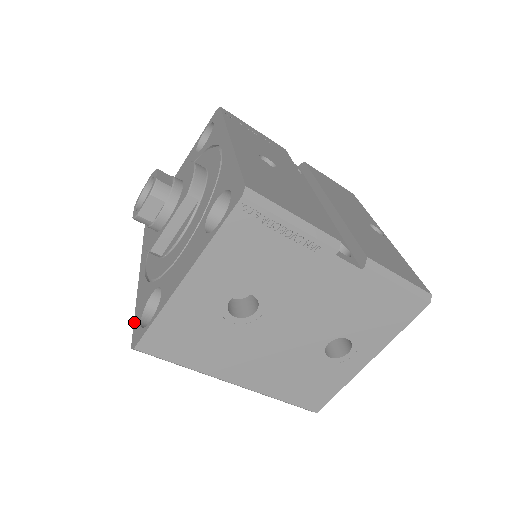
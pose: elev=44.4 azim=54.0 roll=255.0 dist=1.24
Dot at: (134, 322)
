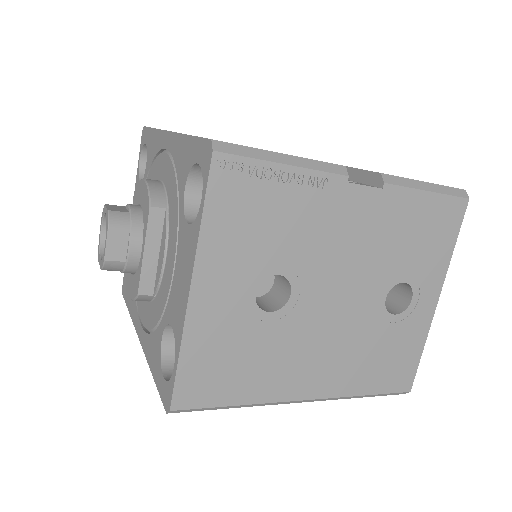
Dot at: (156, 385)
